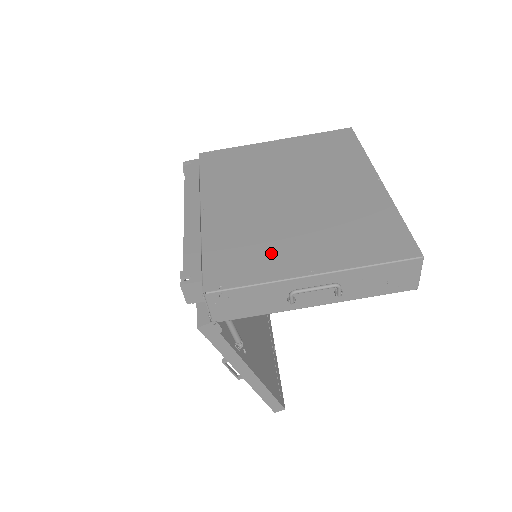
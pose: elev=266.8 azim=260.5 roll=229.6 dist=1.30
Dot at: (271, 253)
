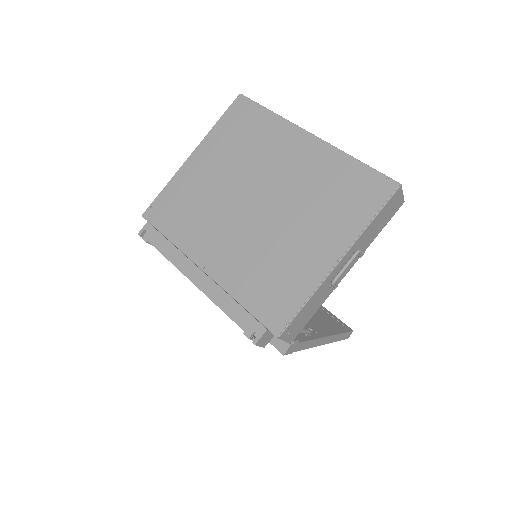
Dot at: (293, 266)
